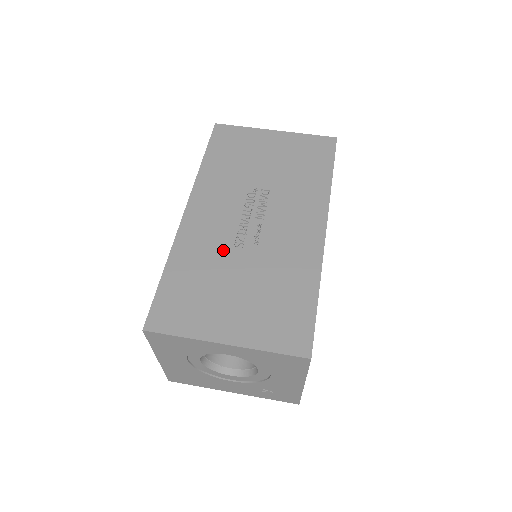
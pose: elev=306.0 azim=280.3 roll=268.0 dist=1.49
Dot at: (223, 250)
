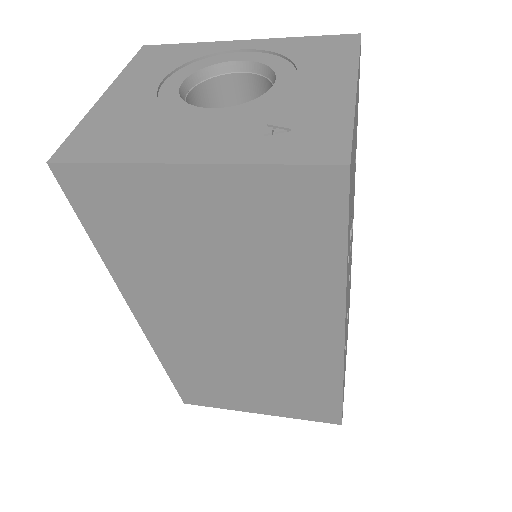
Dot at: occluded
